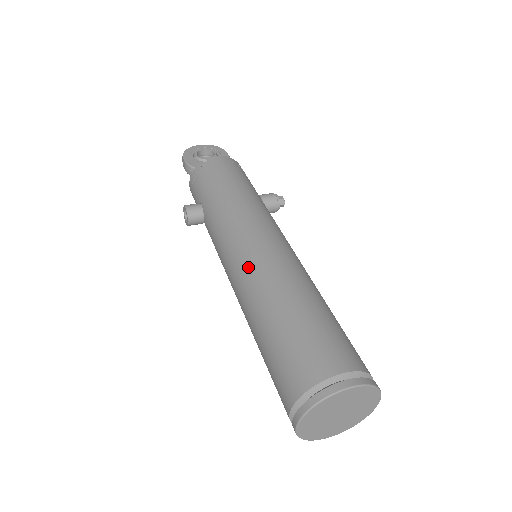
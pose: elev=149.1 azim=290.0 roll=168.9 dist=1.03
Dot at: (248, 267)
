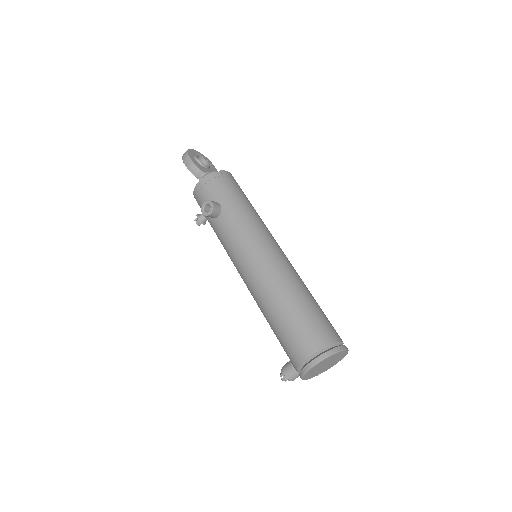
Dot at: (273, 264)
